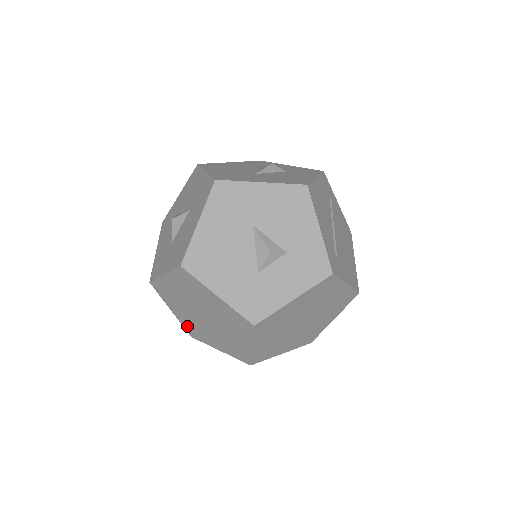
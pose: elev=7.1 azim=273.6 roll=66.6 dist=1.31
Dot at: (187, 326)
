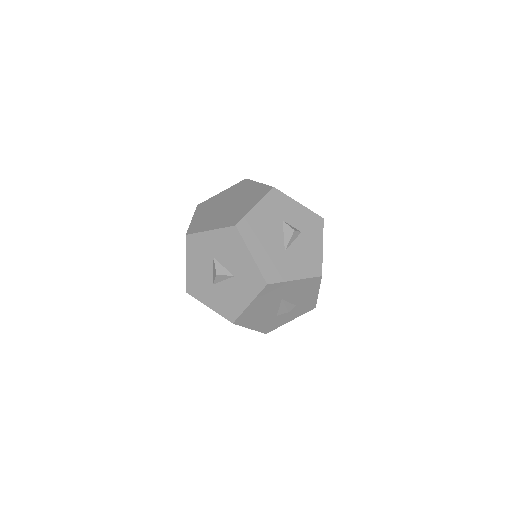
Dot at: occluded
